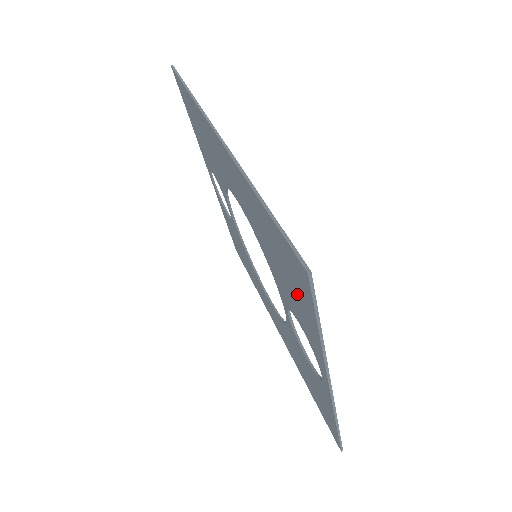
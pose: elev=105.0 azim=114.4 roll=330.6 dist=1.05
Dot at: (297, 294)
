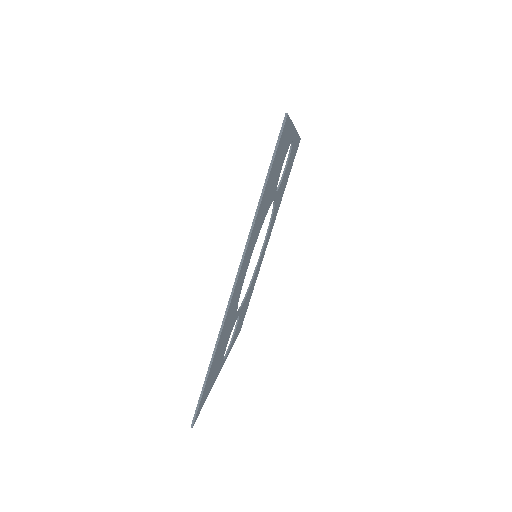
Dot at: occluded
